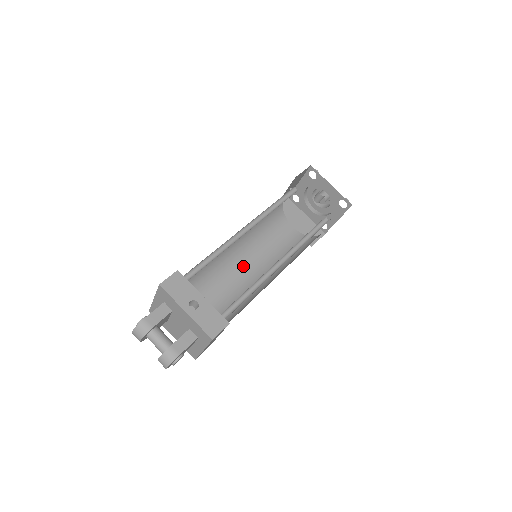
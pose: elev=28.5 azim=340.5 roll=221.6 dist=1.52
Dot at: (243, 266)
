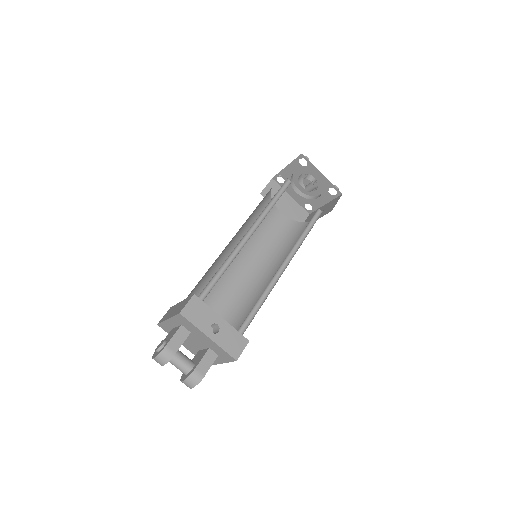
Dot at: (239, 262)
